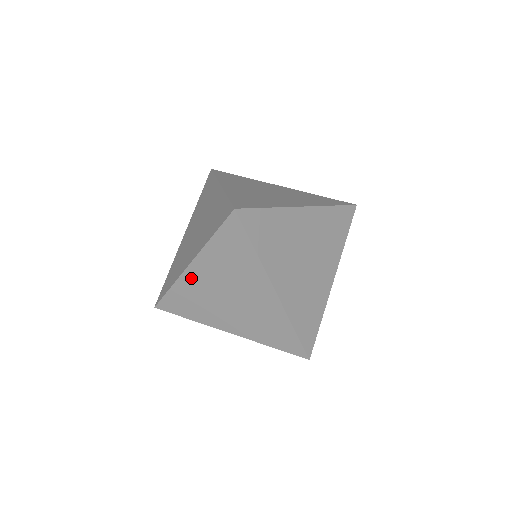
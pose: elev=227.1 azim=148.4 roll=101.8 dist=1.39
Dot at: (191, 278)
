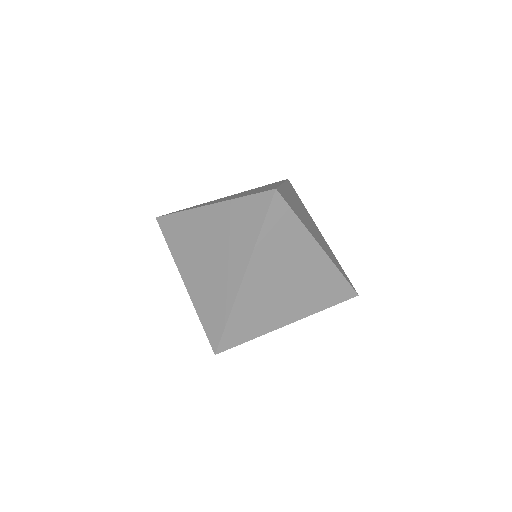
Dot at: (248, 290)
